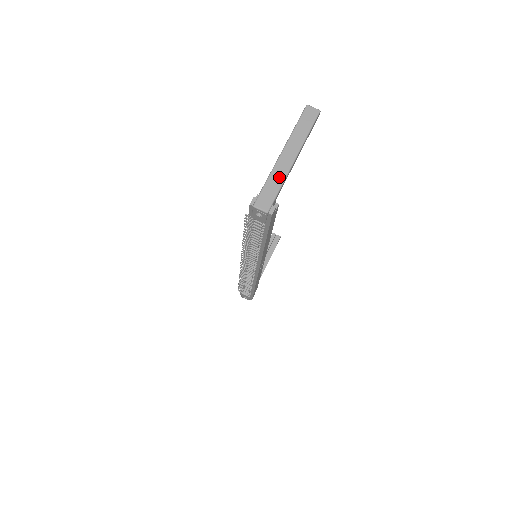
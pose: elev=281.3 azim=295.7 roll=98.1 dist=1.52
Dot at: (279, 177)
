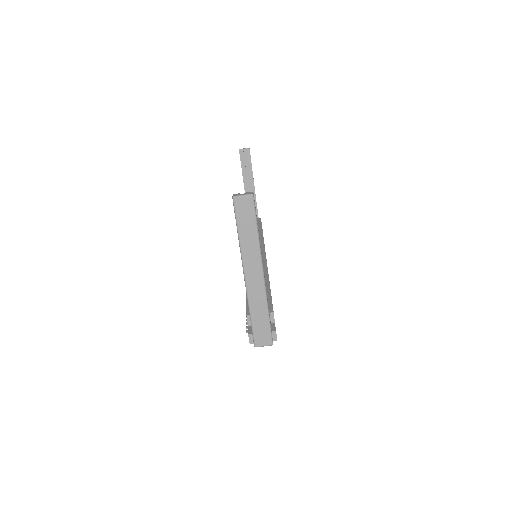
Dot at: (260, 305)
